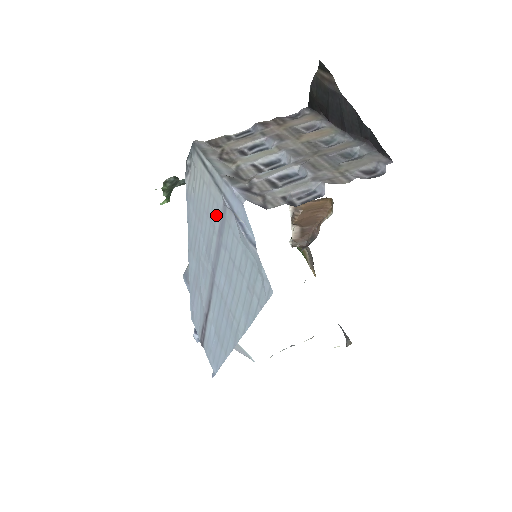
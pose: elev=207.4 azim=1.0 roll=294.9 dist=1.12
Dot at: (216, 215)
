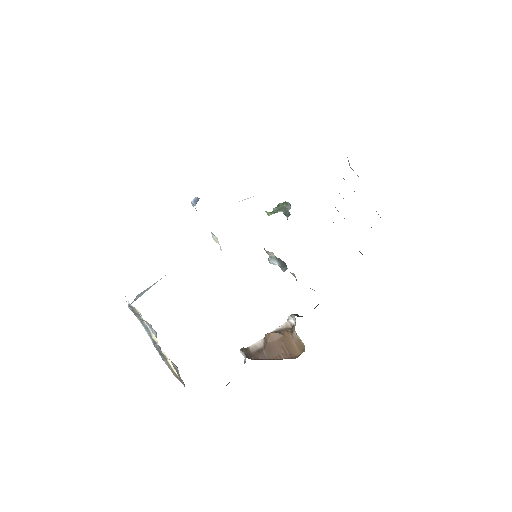
Dot at: occluded
